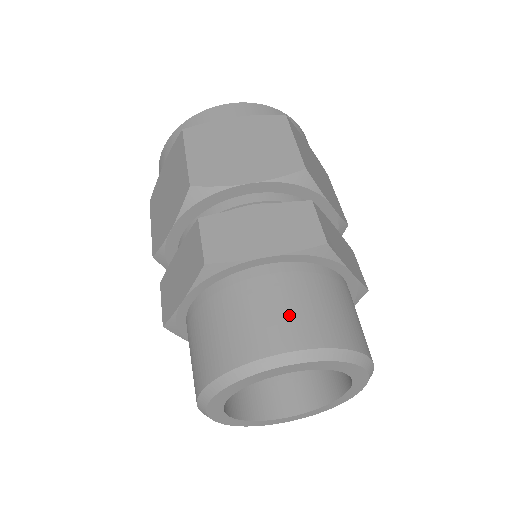
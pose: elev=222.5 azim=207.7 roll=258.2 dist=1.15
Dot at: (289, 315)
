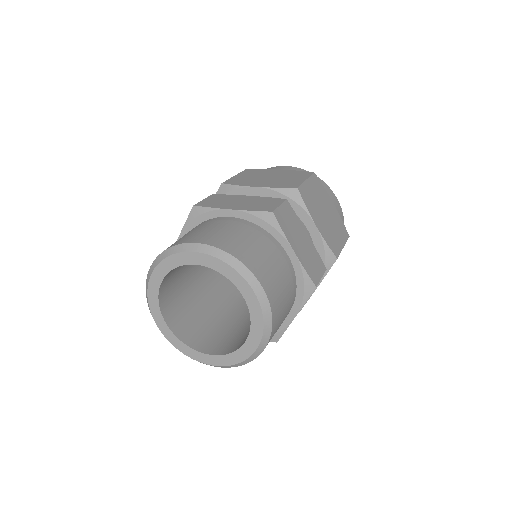
Dot at: (217, 233)
